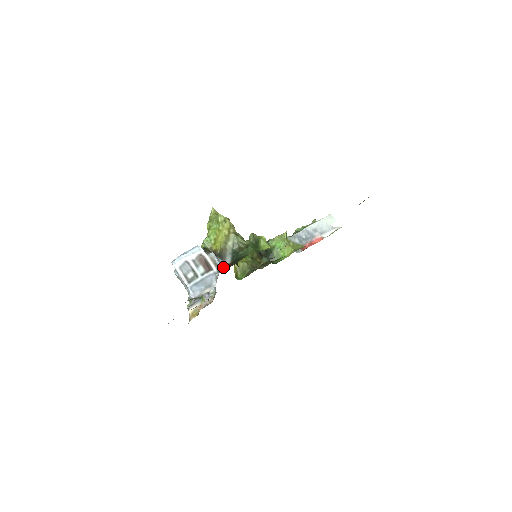
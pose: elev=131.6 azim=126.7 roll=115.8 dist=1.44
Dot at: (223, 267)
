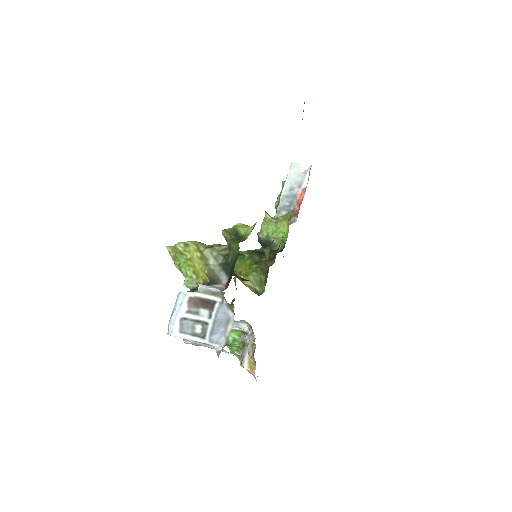
Dot at: (224, 289)
